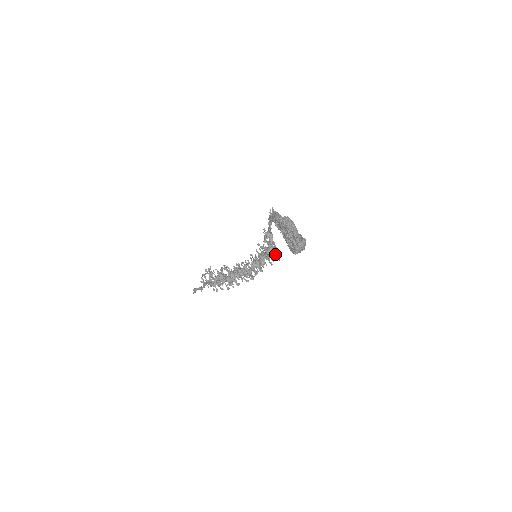
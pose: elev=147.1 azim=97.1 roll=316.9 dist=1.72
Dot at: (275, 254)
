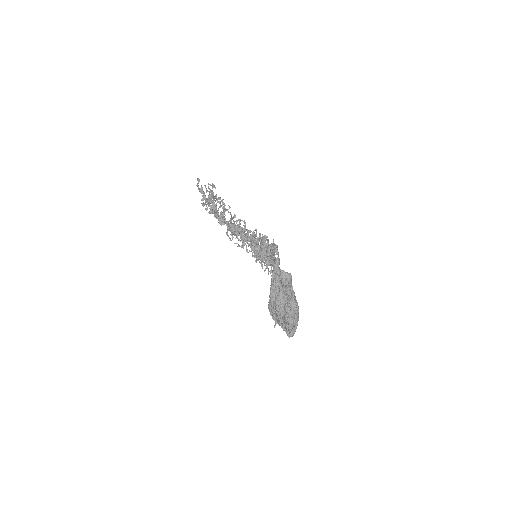
Dot at: occluded
